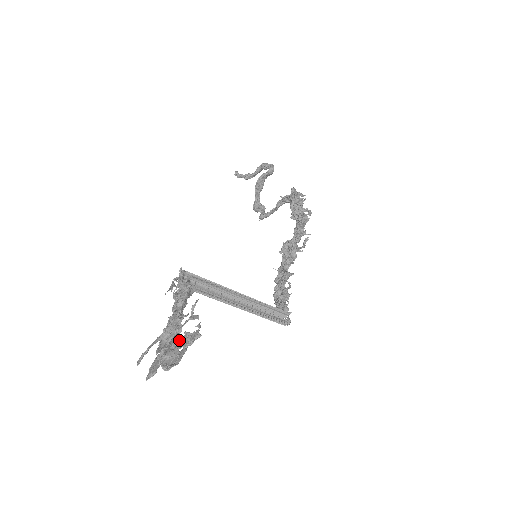
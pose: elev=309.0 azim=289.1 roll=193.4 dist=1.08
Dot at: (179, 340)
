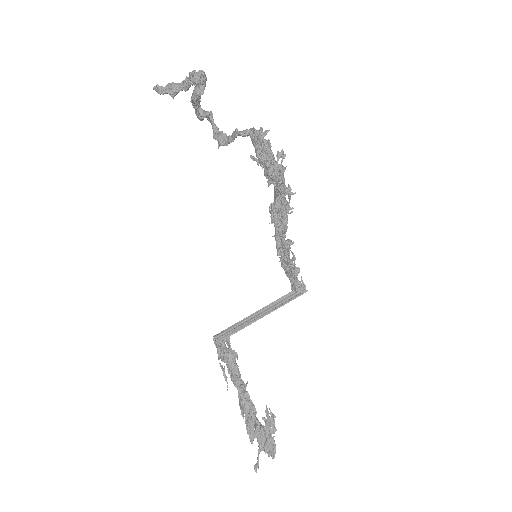
Dot at: (264, 430)
